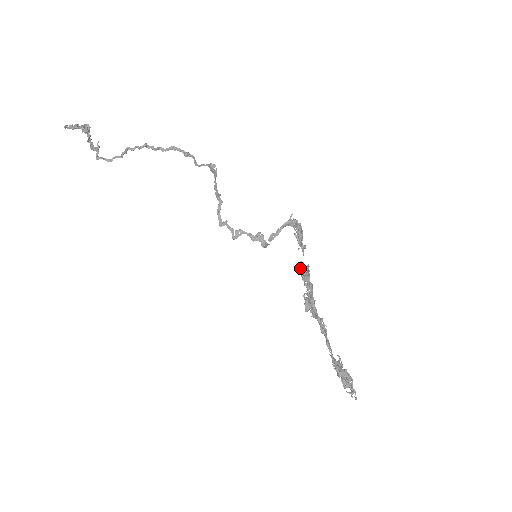
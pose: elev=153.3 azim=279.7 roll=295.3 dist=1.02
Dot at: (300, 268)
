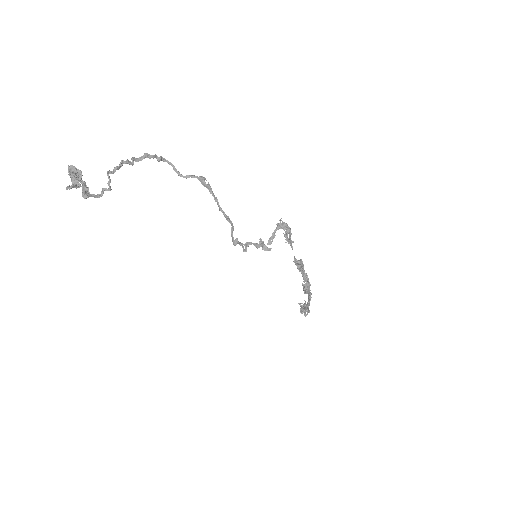
Dot at: (295, 262)
